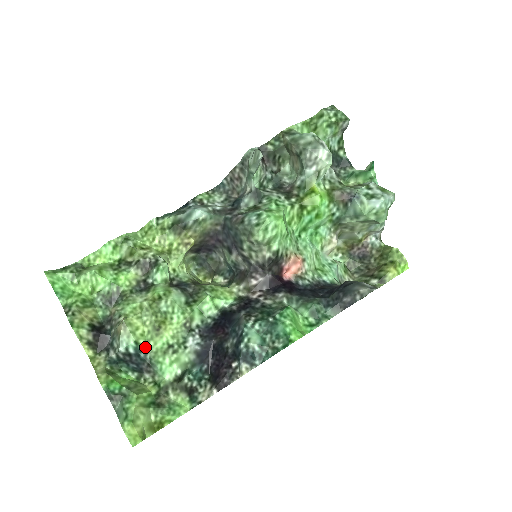
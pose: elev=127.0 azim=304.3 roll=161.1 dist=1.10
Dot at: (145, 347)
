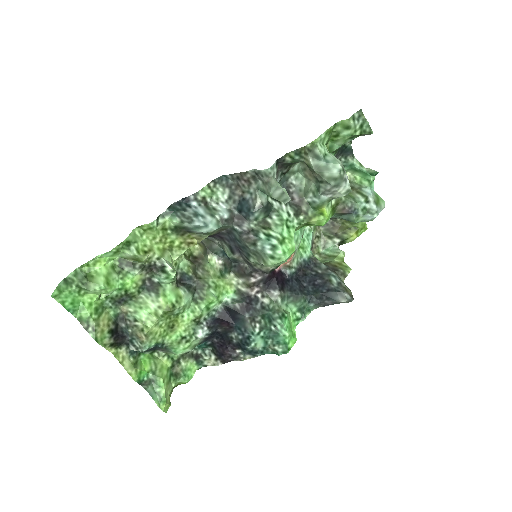
Dot at: (162, 342)
